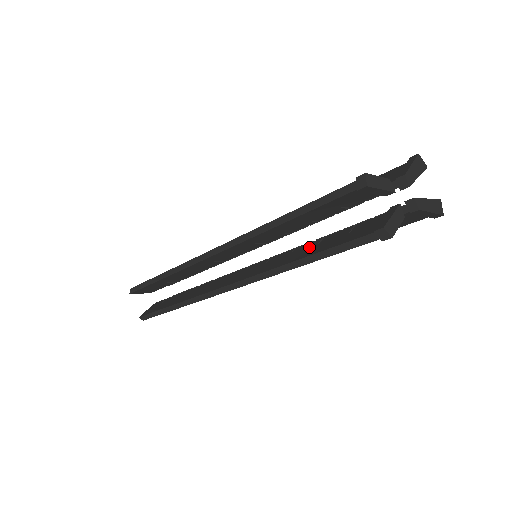
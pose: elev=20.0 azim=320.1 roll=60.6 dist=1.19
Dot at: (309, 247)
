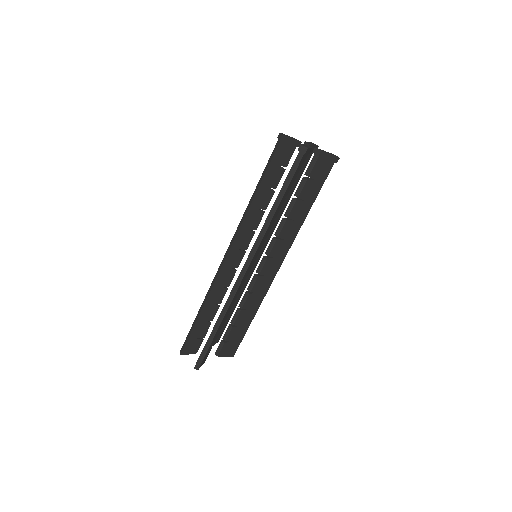
Dot at: occluded
